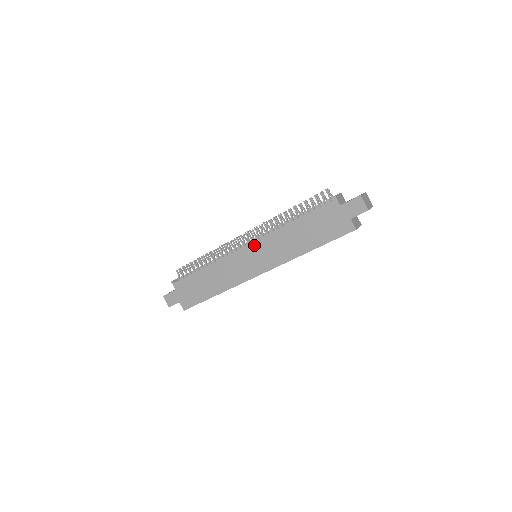
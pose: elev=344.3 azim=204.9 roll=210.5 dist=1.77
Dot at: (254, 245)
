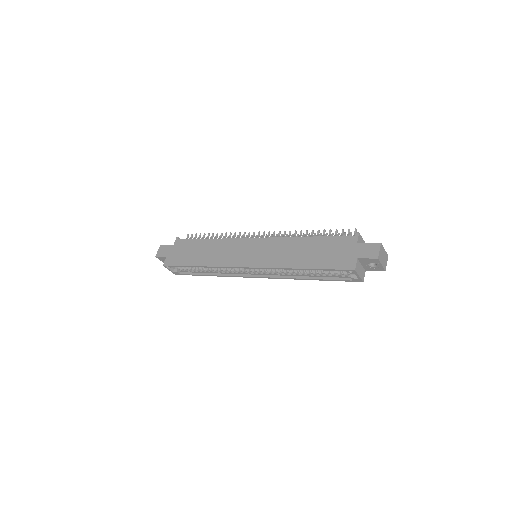
Dot at: (262, 240)
